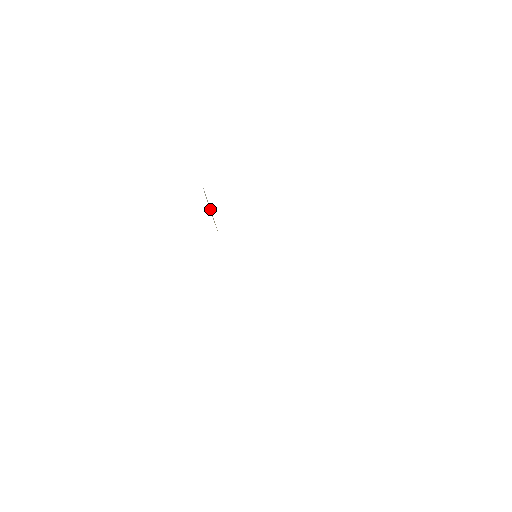
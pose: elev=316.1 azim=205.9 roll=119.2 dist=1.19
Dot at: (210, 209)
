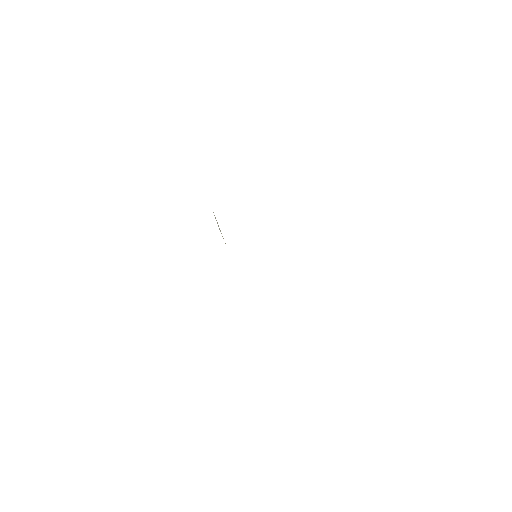
Dot at: (219, 228)
